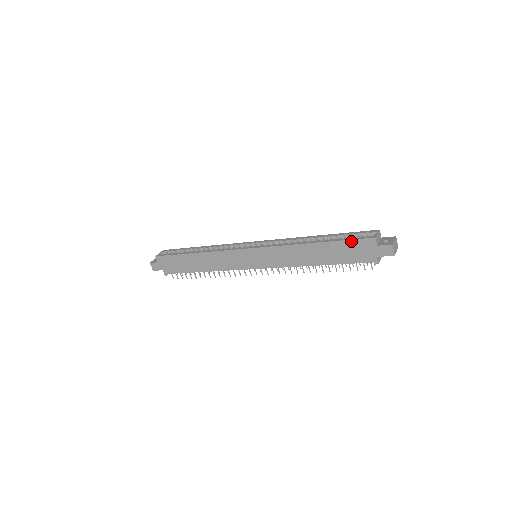
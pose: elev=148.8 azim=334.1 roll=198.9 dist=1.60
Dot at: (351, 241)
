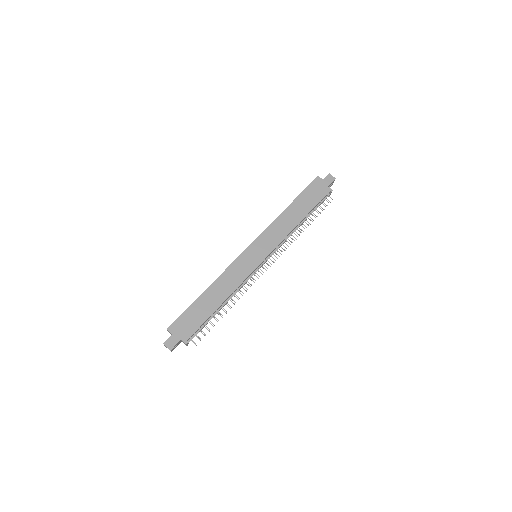
Dot at: (308, 188)
